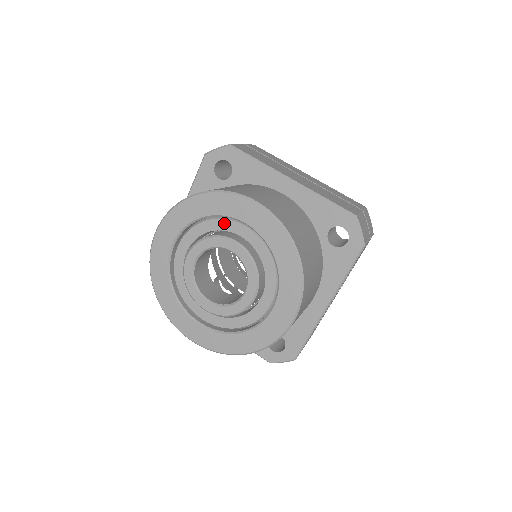
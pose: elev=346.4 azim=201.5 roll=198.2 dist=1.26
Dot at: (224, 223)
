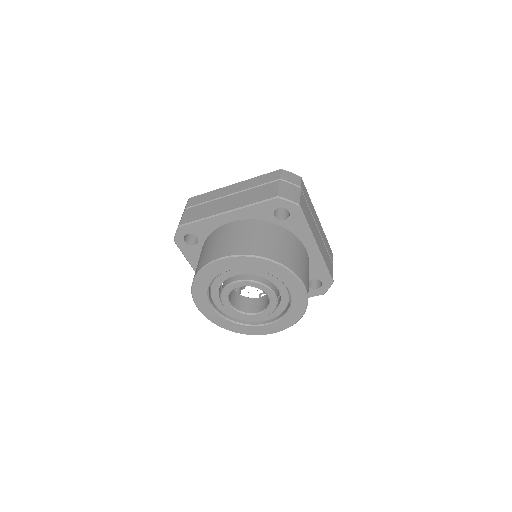
Dot at: (275, 280)
